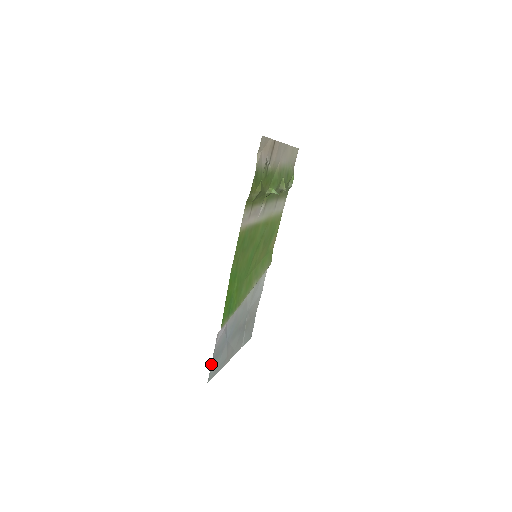
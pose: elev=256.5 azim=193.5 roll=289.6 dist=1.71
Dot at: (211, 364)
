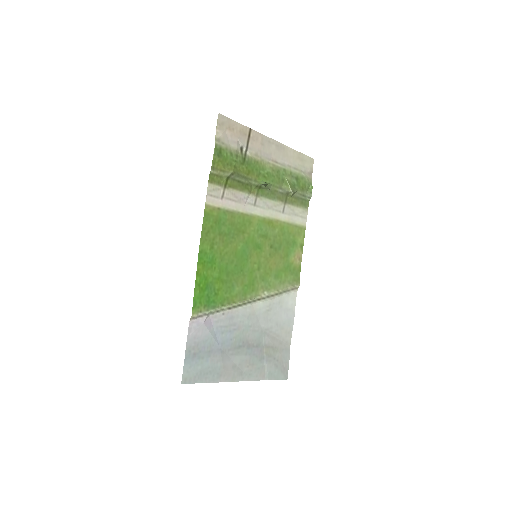
Dot at: (184, 360)
